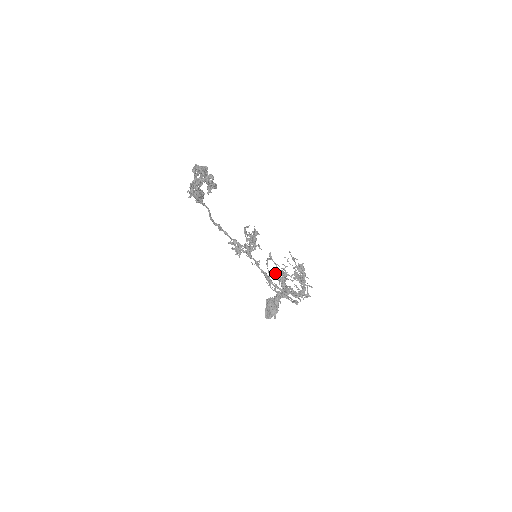
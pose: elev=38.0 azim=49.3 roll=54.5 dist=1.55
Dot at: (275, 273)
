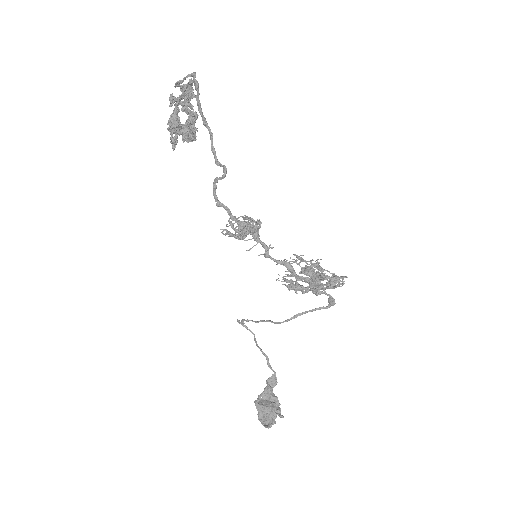
Dot at: (256, 343)
